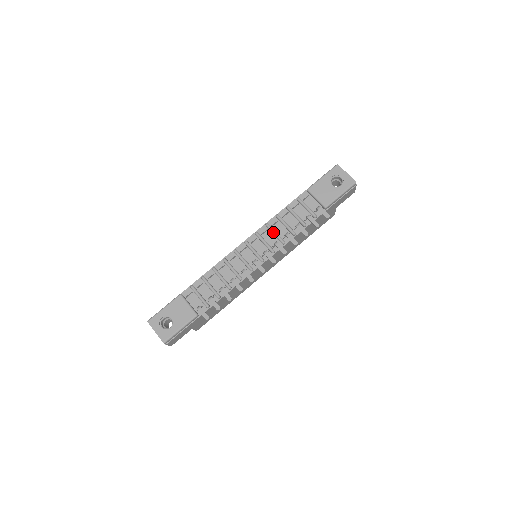
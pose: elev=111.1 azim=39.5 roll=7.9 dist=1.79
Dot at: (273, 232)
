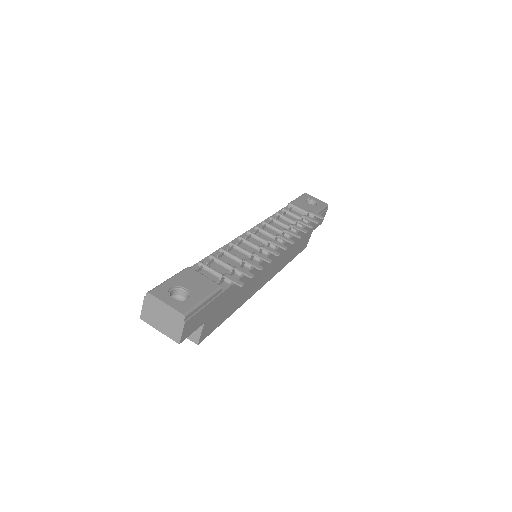
Dot at: (274, 227)
